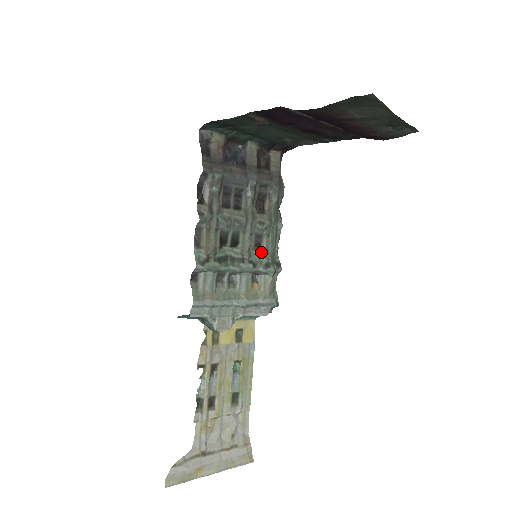
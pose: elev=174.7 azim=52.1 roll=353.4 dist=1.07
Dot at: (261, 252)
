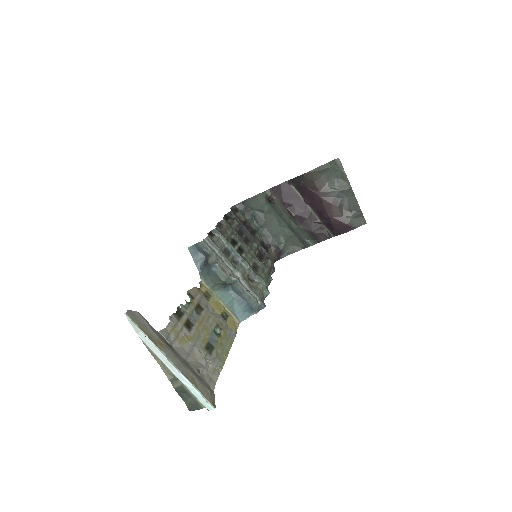
Dot at: (257, 272)
